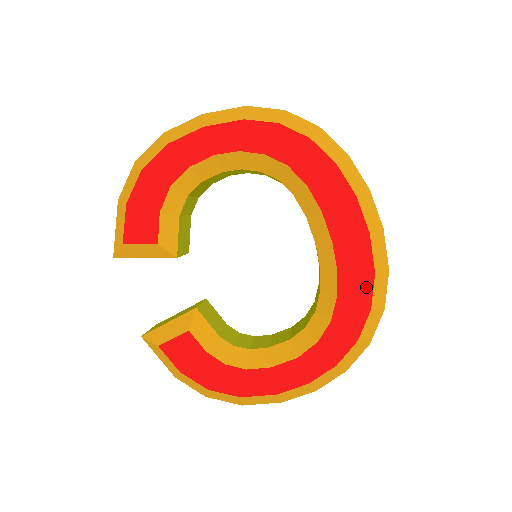
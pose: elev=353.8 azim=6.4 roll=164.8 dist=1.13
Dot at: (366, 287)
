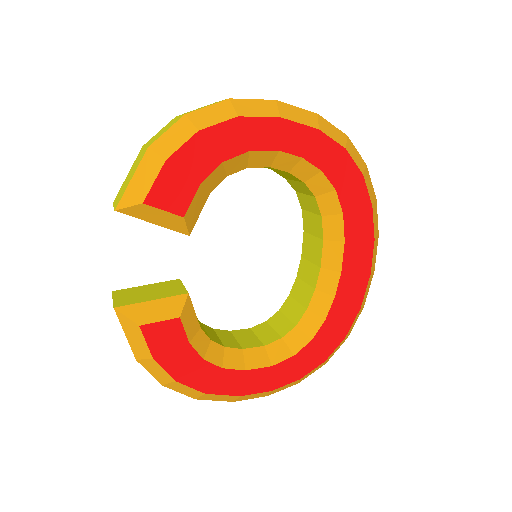
Dot at: (349, 318)
